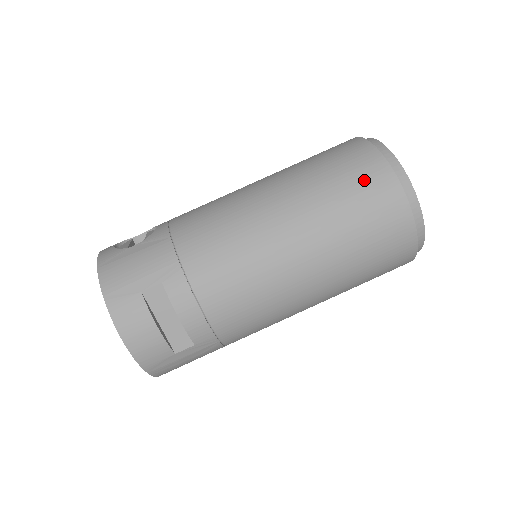
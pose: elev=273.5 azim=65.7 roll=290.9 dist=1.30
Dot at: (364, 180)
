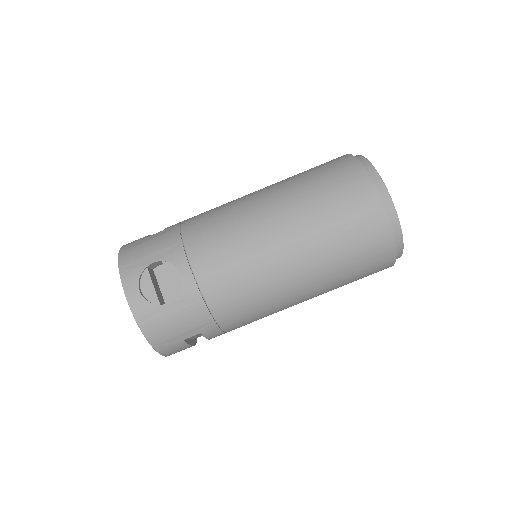
Dot at: (372, 259)
